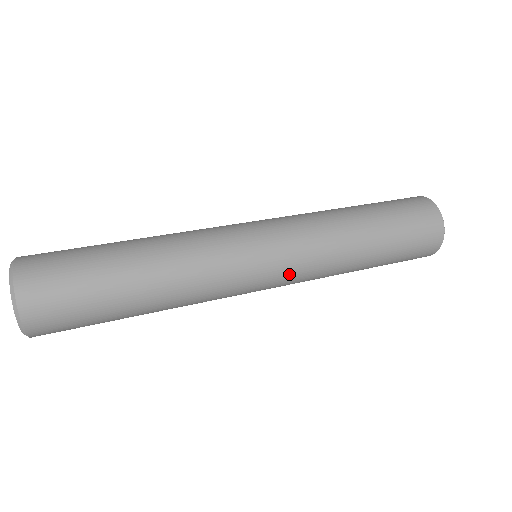
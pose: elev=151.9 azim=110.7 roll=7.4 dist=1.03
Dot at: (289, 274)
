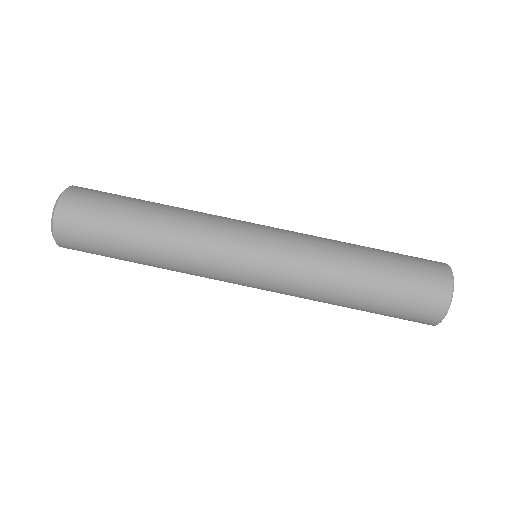
Dot at: occluded
